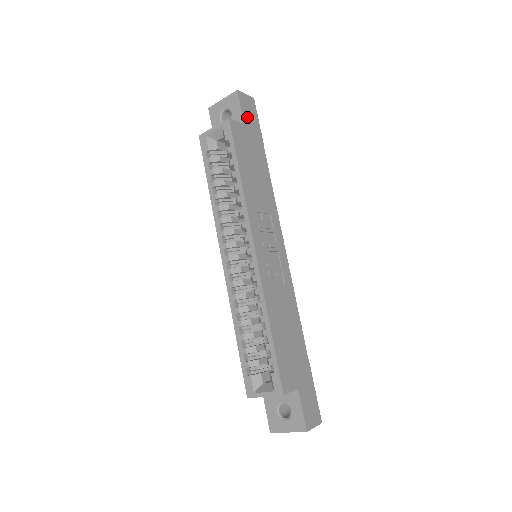
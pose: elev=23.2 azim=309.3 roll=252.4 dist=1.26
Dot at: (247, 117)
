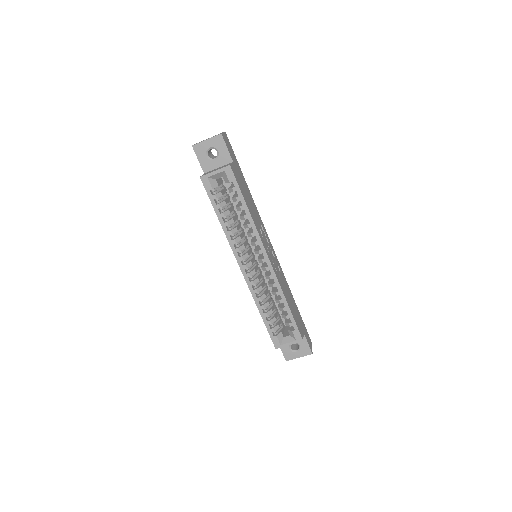
Dot at: (231, 154)
